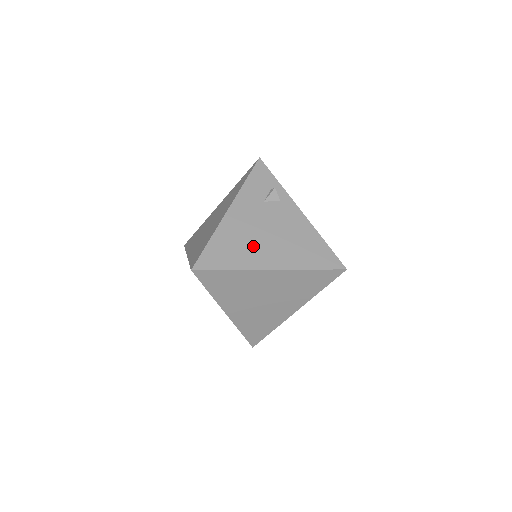
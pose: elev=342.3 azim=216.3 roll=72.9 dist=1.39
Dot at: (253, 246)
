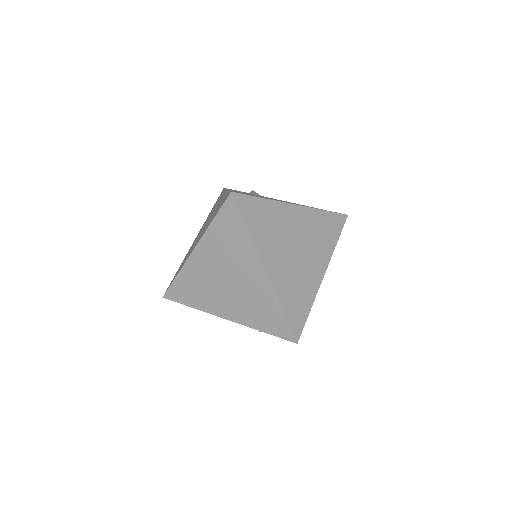
Dot at: occluded
